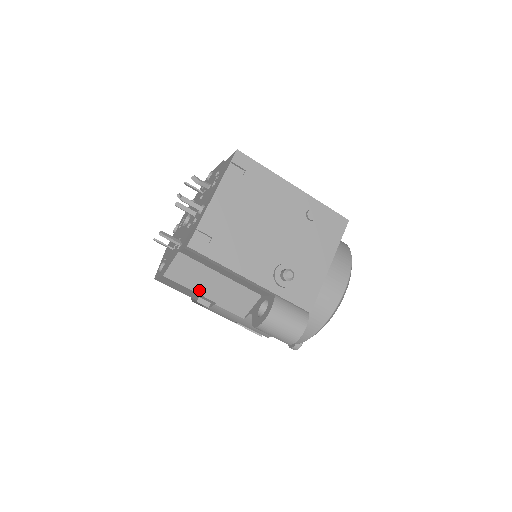
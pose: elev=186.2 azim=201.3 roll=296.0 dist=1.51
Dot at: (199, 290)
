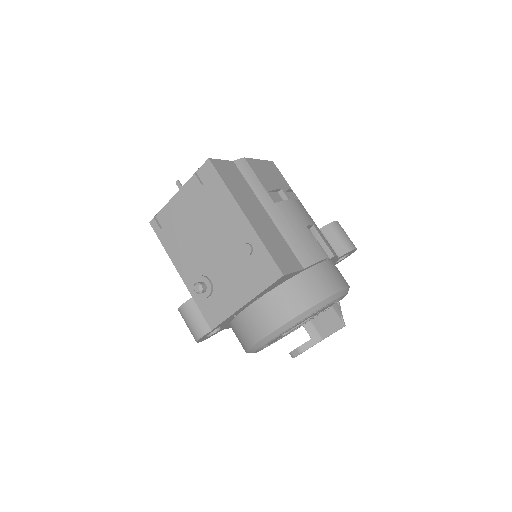
Dot at: occluded
